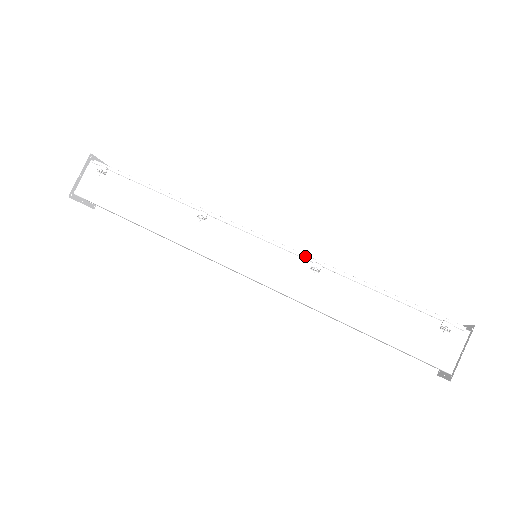
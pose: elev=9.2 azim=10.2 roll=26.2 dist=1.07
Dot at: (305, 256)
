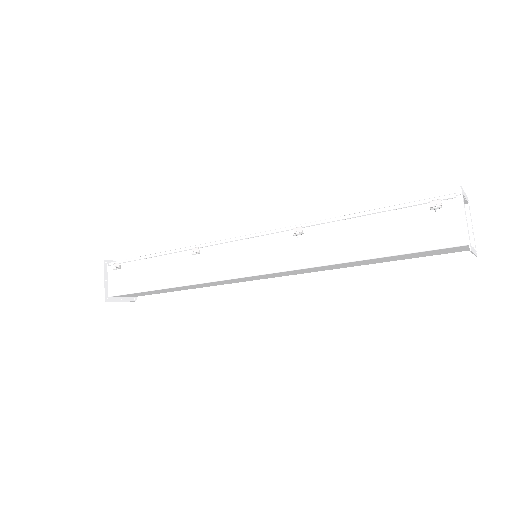
Dot at: (285, 229)
